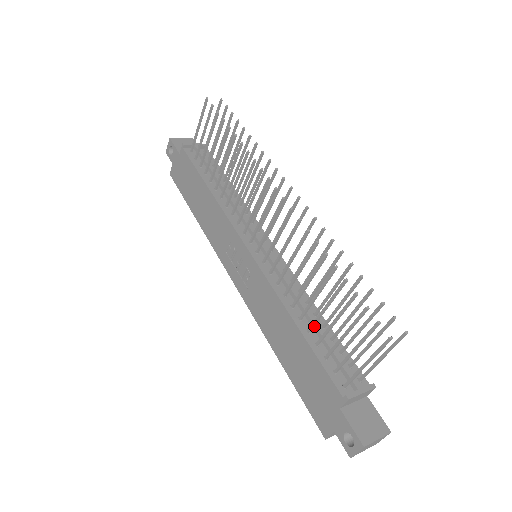
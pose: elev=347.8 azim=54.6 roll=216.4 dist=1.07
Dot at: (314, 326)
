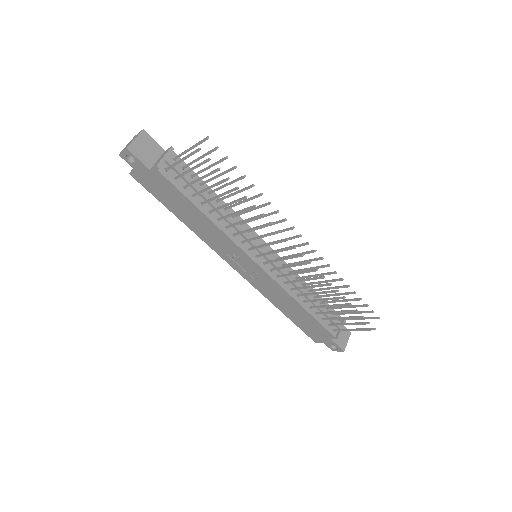
Dot at: (312, 303)
